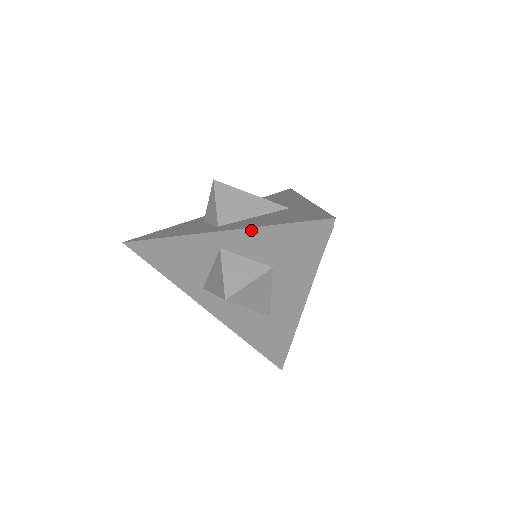
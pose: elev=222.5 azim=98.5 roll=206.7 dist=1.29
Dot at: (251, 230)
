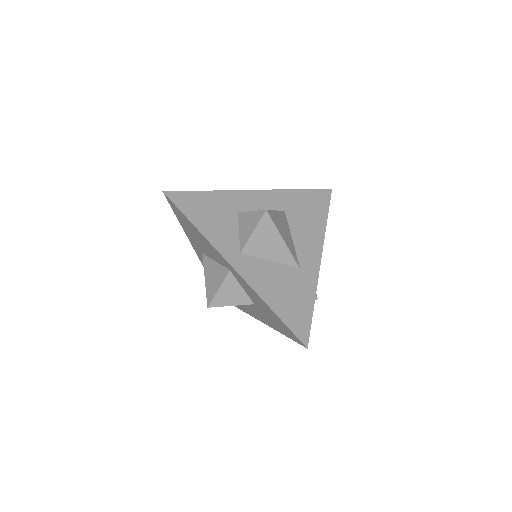
Dot at: (256, 294)
